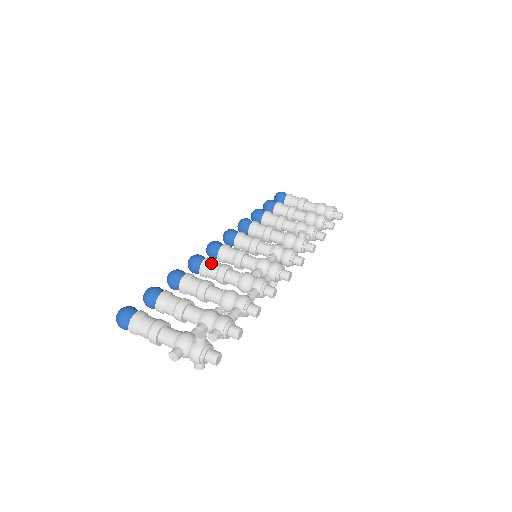
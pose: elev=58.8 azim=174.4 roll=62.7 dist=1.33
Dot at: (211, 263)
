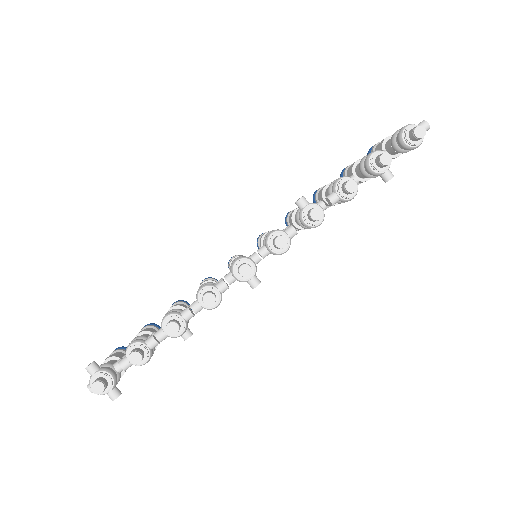
Dot at: occluded
